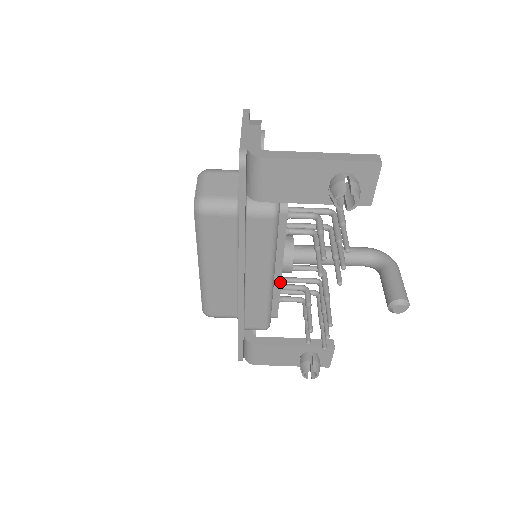
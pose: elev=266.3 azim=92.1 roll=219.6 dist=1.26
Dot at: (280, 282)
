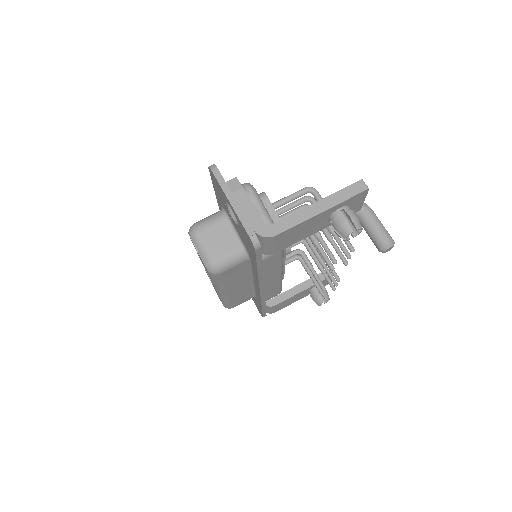
Dot at: (284, 265)
